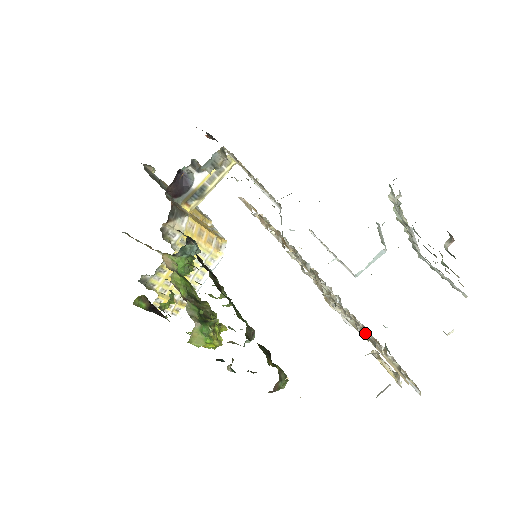
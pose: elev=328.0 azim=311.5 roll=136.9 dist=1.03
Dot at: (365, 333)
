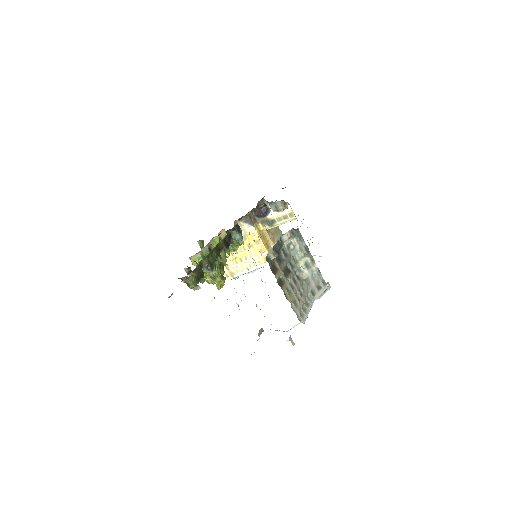
Dot at: occluded
